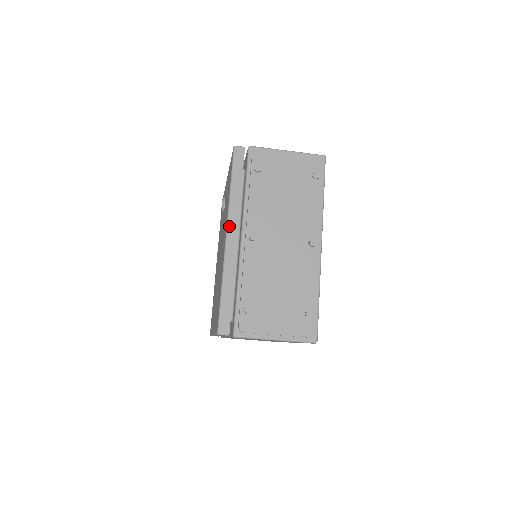
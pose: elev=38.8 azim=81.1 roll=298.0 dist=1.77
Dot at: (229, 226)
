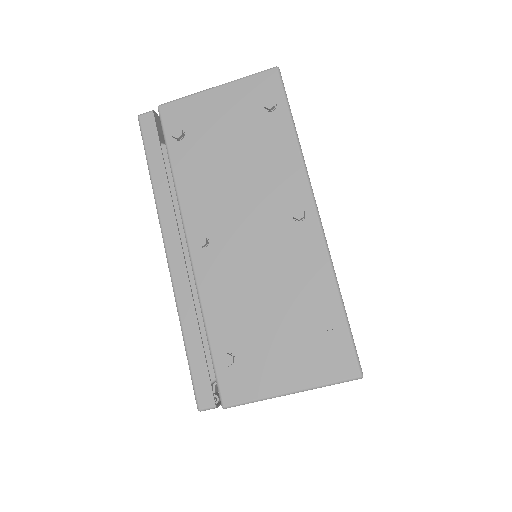
Dot at: (165, 238)
